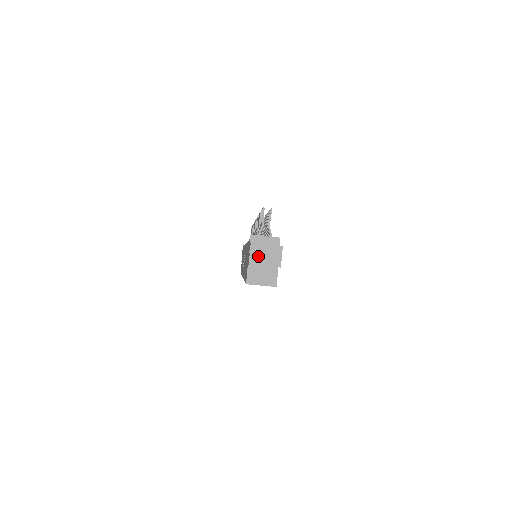
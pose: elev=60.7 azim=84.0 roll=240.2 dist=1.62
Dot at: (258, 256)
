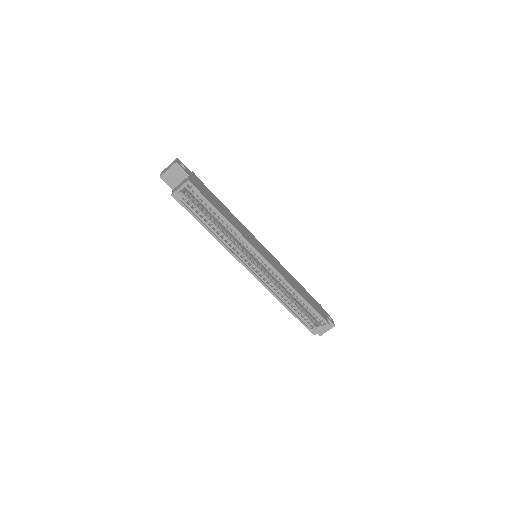
Dot at: (164, 171)
